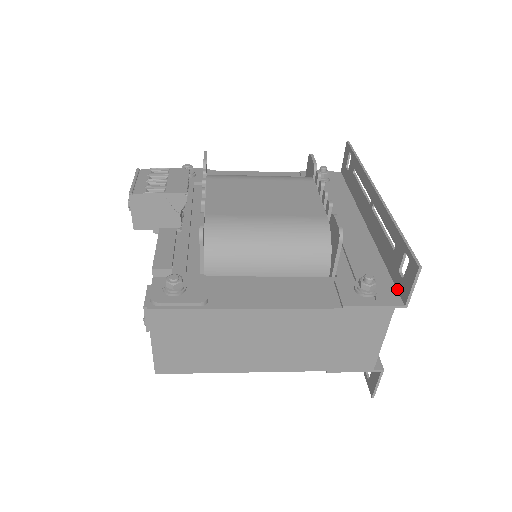
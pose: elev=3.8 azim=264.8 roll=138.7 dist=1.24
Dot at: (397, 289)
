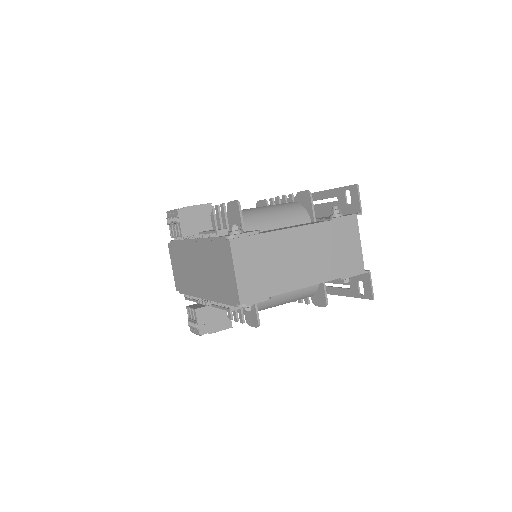
Dot at: (351, 213)
